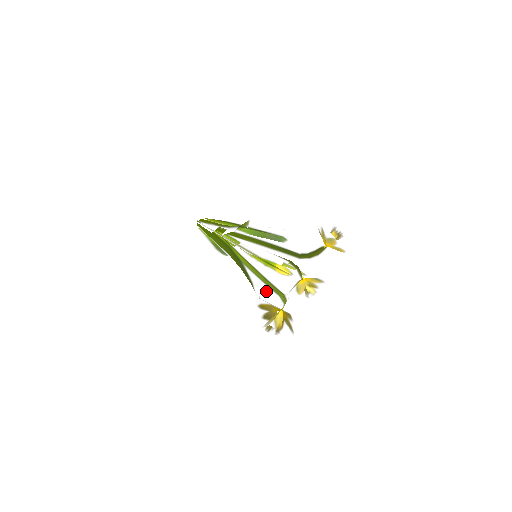
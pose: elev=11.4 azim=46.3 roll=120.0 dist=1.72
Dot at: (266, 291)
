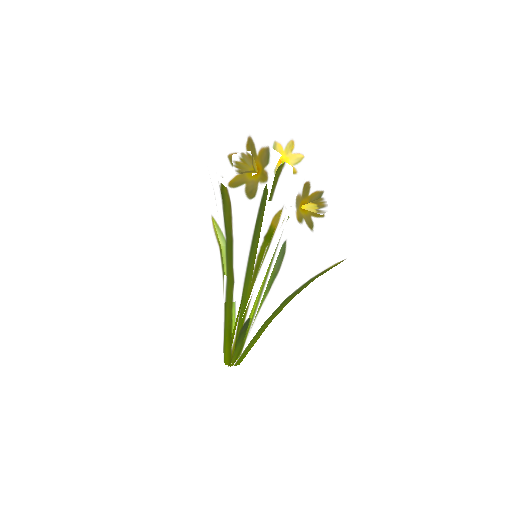
Dot at: occluded
